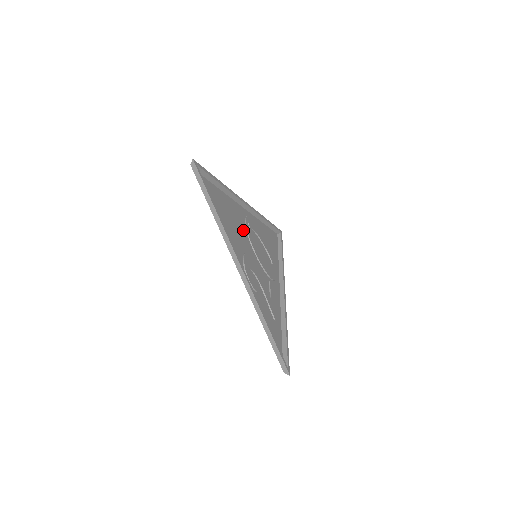
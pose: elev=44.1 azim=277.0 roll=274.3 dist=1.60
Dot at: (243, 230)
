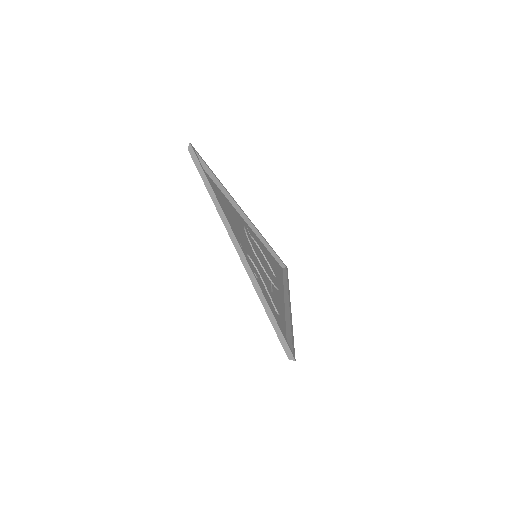
Dot at: (242, 230)
